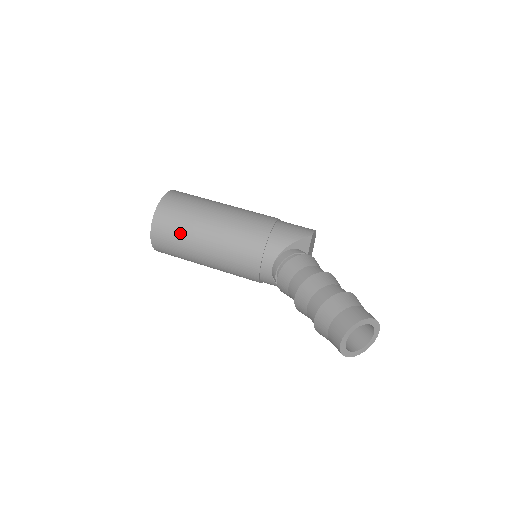
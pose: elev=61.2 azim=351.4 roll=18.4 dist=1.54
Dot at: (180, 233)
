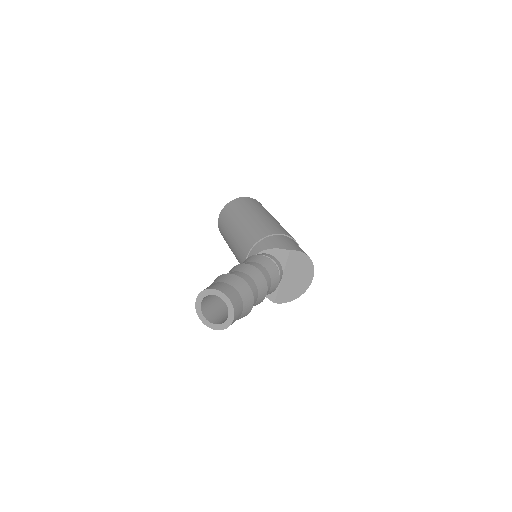
Dot at: (227, 221)
